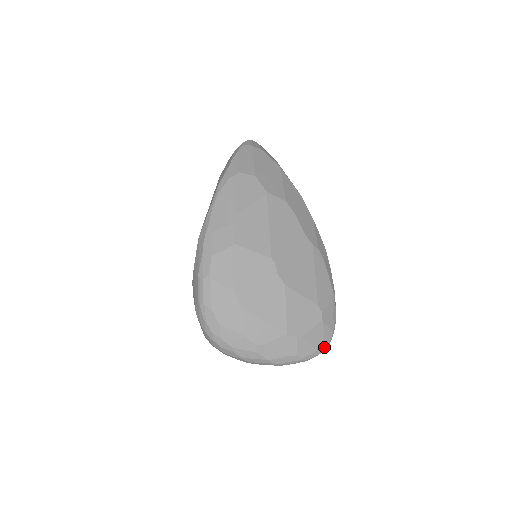
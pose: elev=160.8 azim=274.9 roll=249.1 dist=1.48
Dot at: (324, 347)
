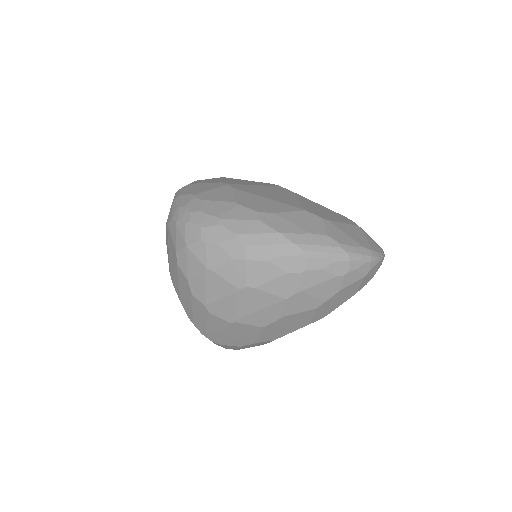
Dot at: (374, 251)
